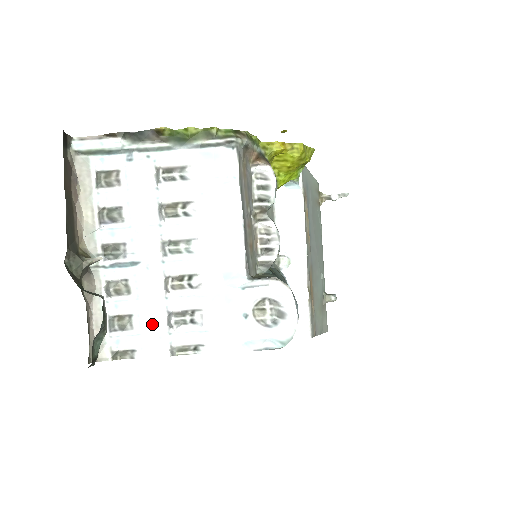
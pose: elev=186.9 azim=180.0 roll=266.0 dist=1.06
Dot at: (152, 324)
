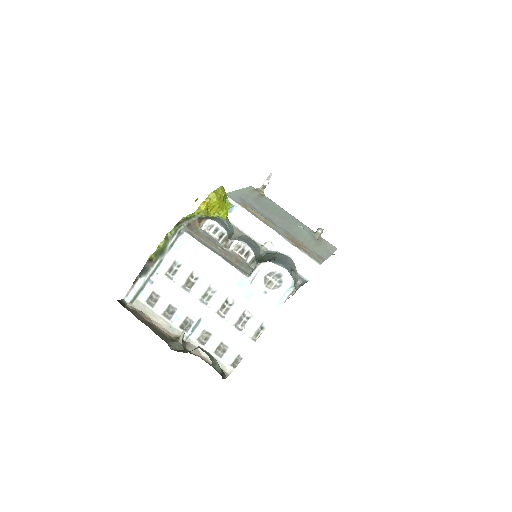
Dot at: (233, 337)
